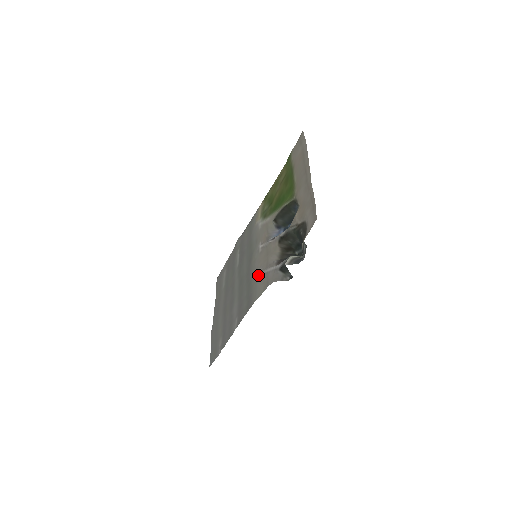
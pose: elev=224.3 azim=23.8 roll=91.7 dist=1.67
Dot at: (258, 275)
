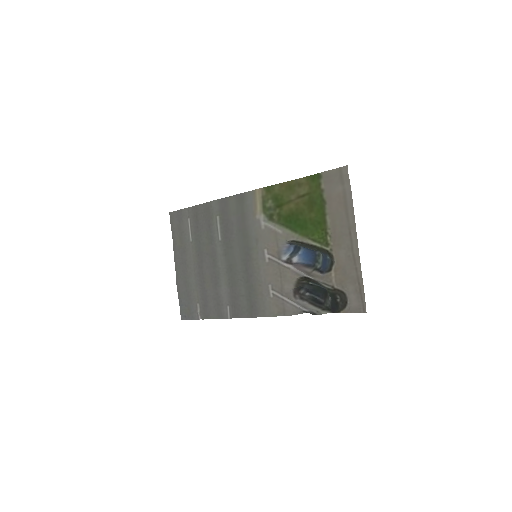
Dot at: (267, 290)
